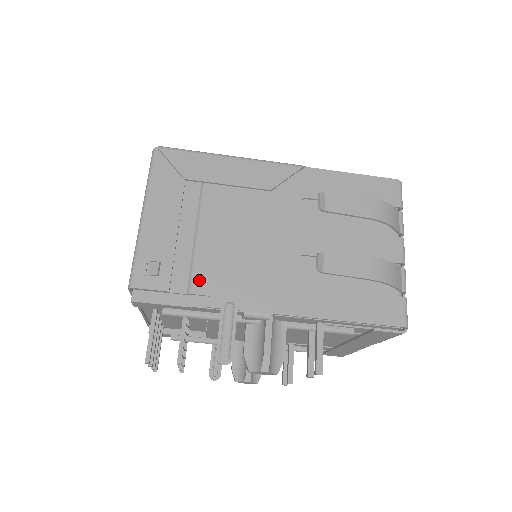
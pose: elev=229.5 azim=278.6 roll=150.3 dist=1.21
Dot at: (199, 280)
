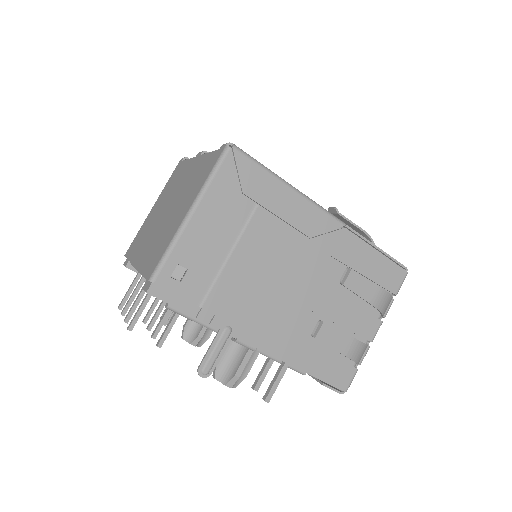
Dot at: (213, 298)
